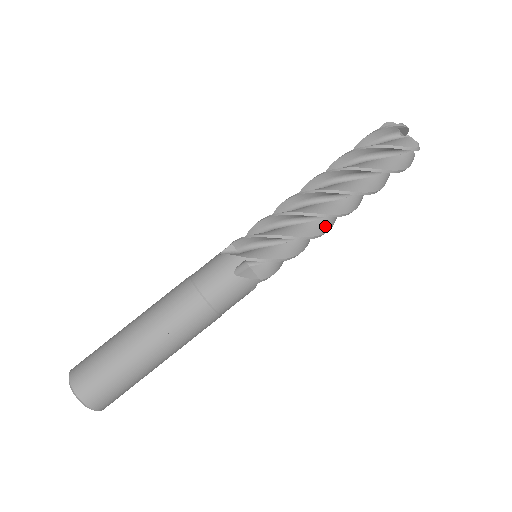
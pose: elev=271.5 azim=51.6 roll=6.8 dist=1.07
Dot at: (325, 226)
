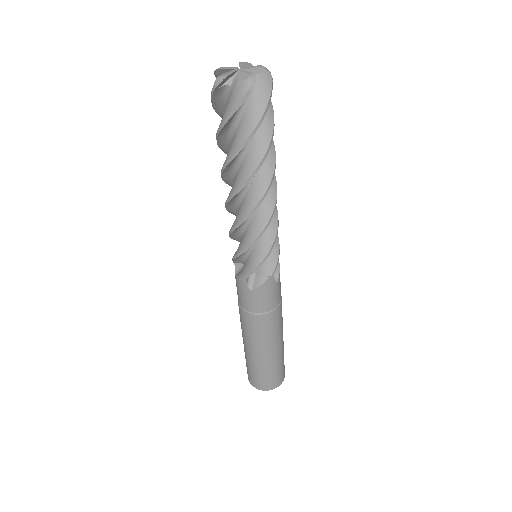
Dot at: occluded
